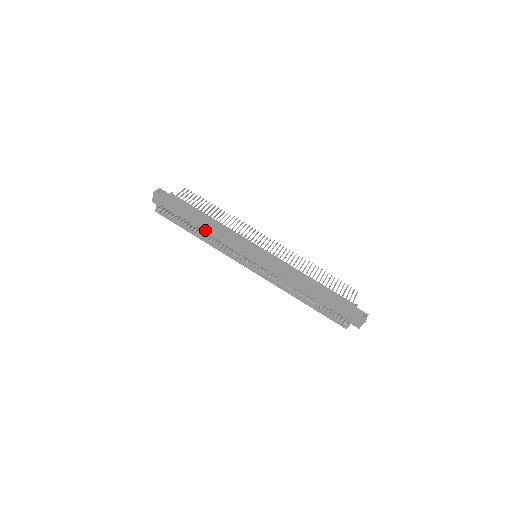
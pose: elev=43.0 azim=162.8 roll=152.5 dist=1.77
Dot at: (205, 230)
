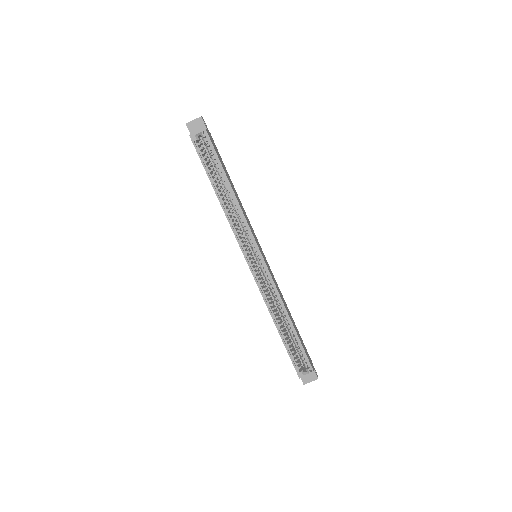
Dot at: (235, 194)
